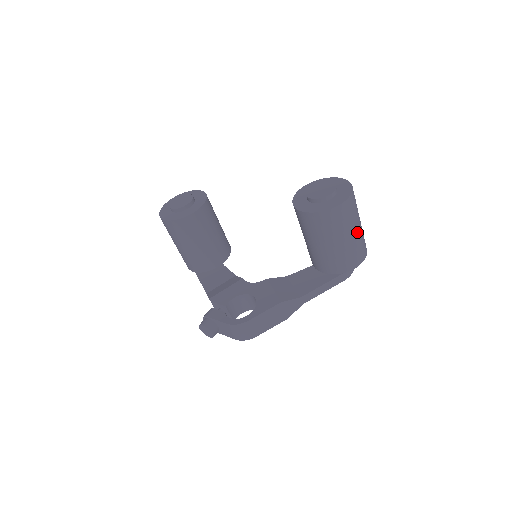
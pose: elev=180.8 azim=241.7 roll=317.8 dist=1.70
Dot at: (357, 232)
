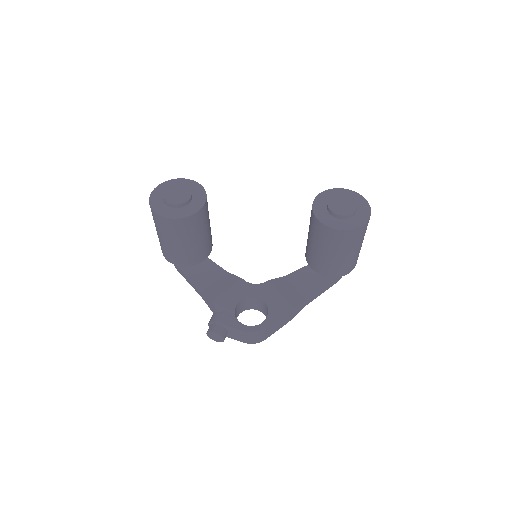
Dot at: occluded
